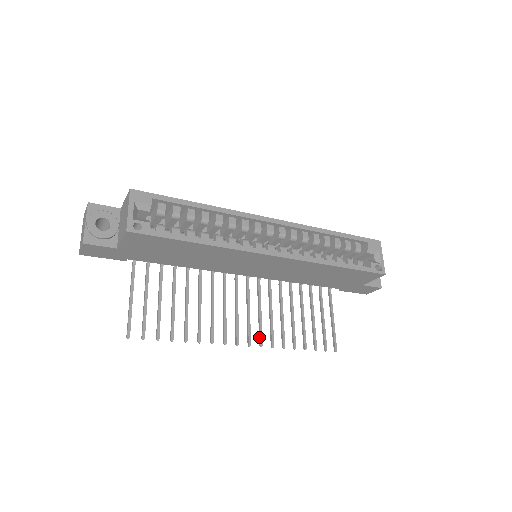
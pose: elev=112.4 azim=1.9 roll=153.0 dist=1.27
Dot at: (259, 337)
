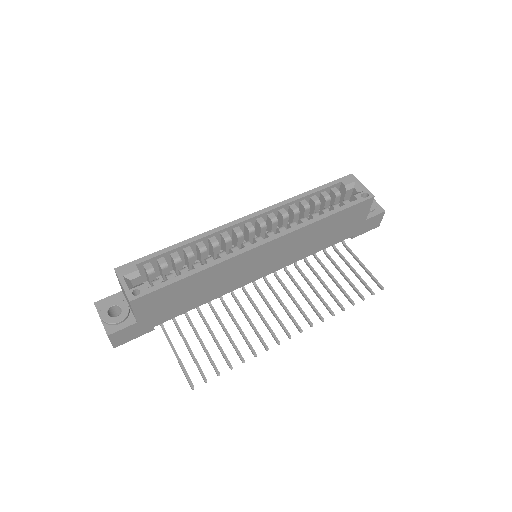
Dot at: (306, 320)
